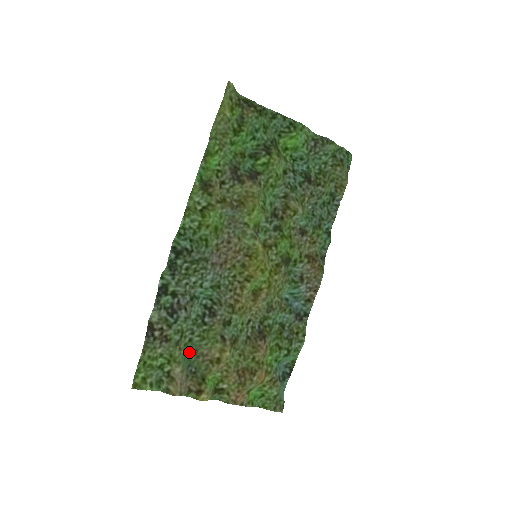
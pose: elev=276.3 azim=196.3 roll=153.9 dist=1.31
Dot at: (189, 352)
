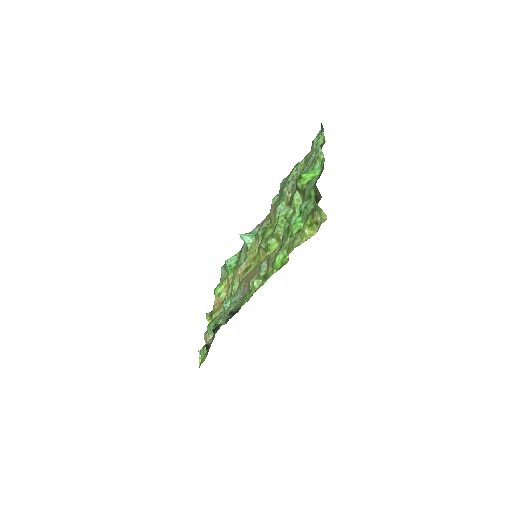
Dot at: (210, 324)
